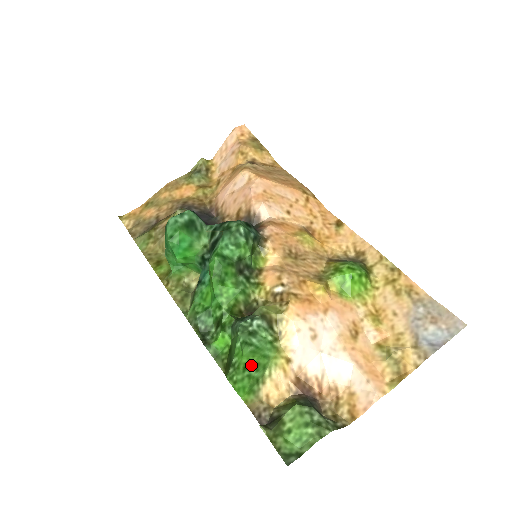
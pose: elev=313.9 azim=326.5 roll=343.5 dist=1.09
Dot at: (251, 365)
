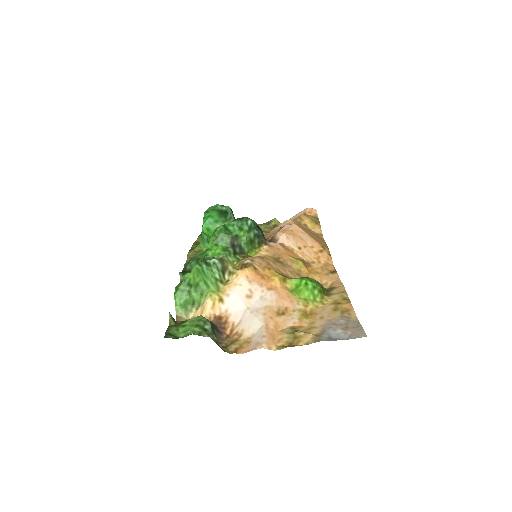
Dot at: (194, 283)
